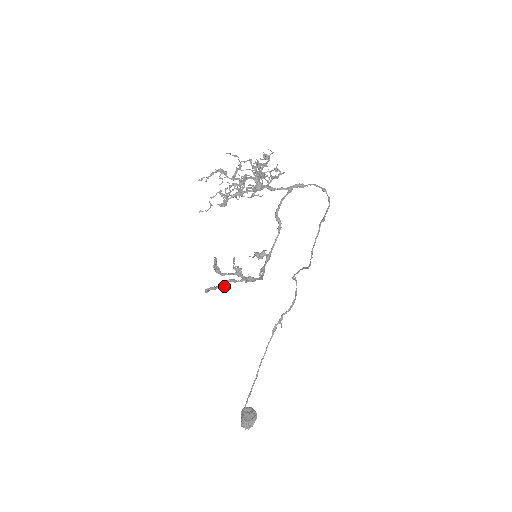
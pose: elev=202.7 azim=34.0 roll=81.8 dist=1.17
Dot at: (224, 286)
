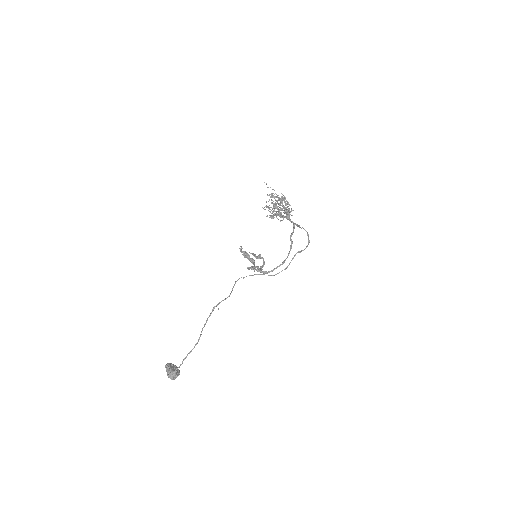
Dot at: (254, 269)
